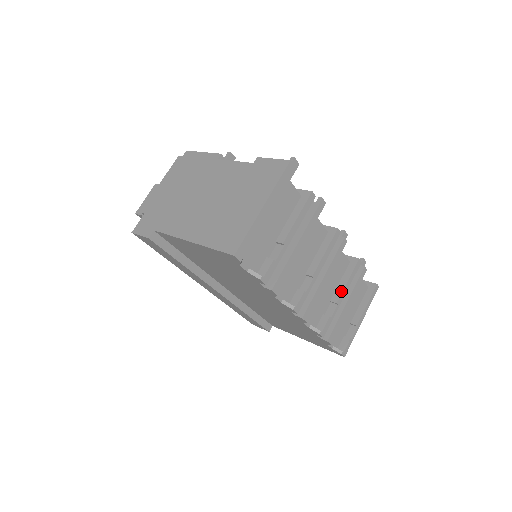
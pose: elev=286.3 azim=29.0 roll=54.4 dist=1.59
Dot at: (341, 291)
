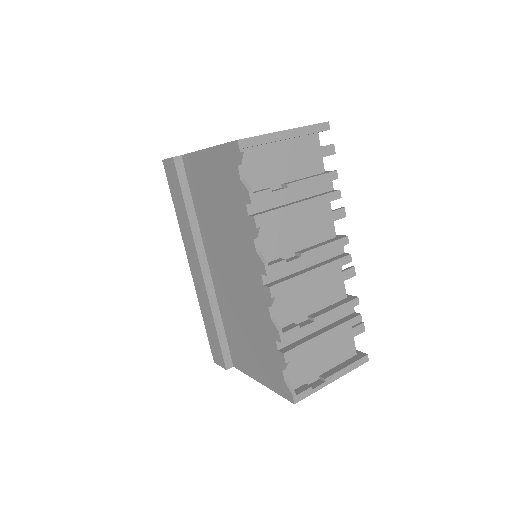
Dot at: (324, 312)
